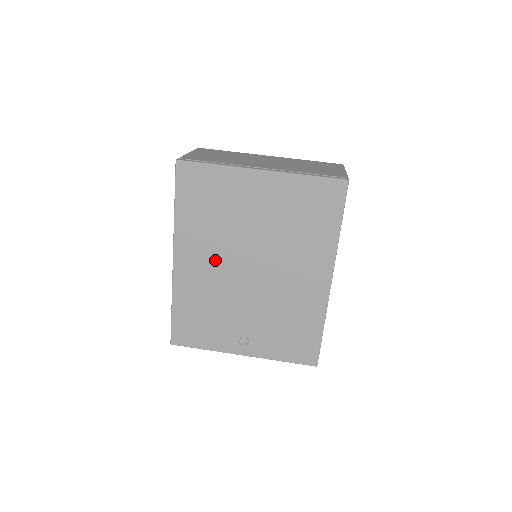
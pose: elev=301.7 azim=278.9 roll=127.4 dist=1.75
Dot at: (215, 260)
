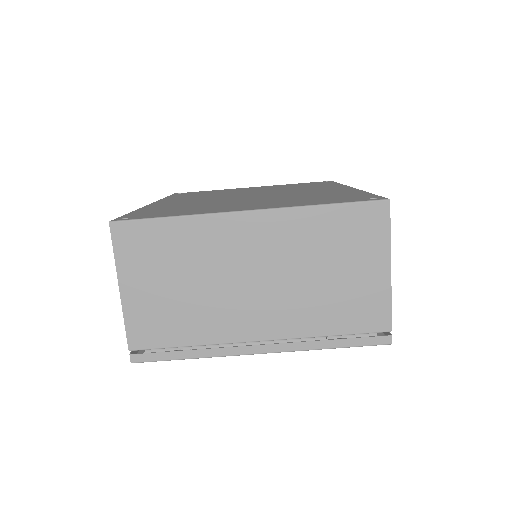
Dot at: occluded
